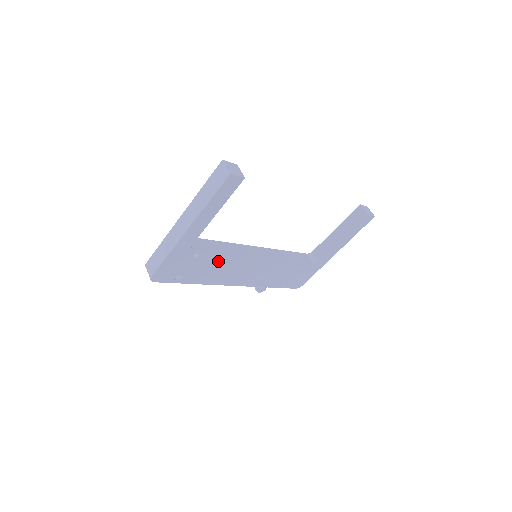
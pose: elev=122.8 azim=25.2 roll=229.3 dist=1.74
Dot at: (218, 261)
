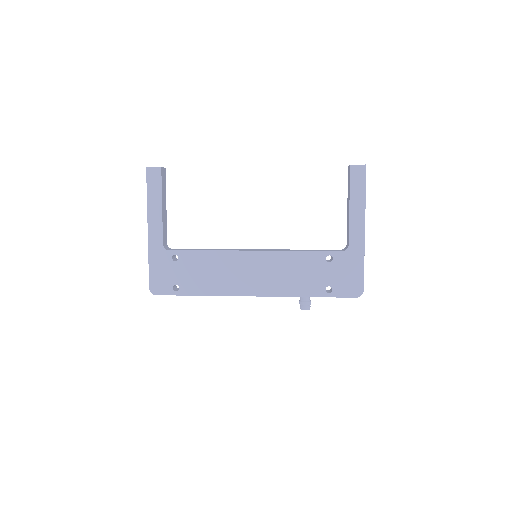
Dot at: (204, 262)
